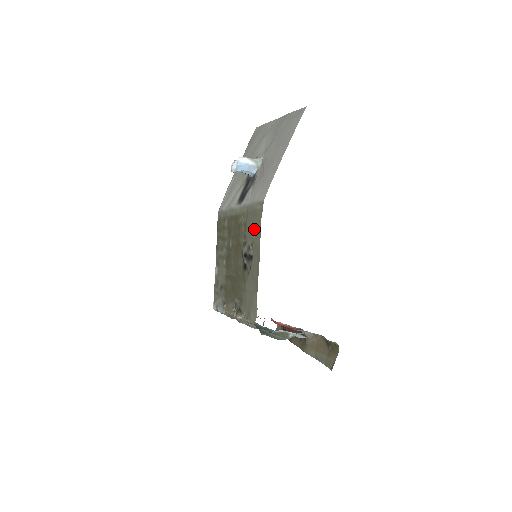
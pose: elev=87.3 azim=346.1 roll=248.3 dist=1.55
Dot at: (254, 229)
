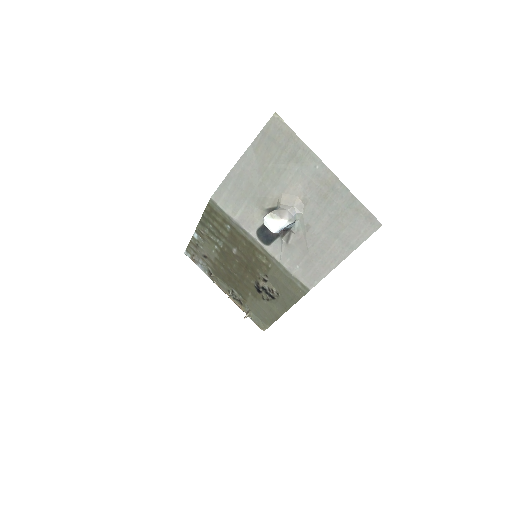
Dot at: (286, 291)
